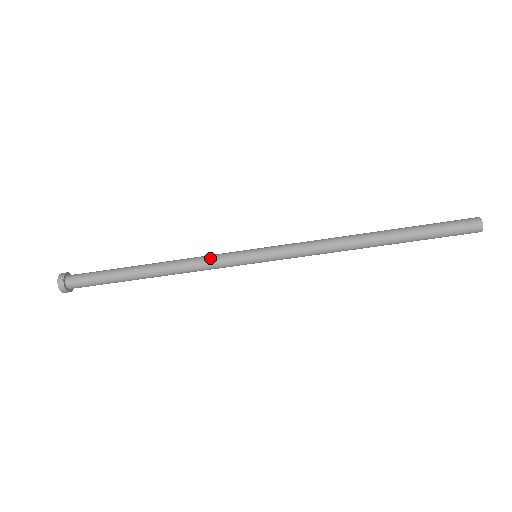
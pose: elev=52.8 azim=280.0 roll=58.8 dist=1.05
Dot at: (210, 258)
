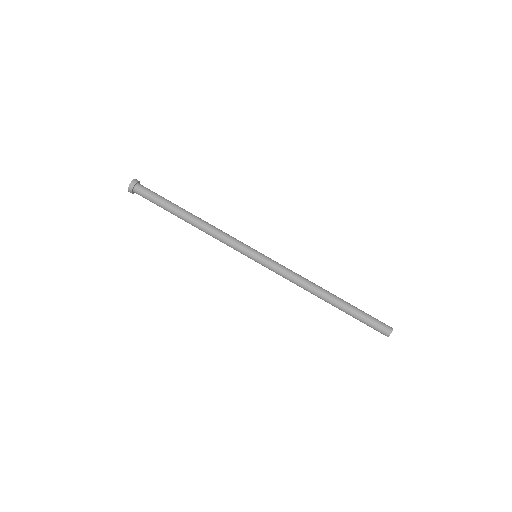
Dot at: (231, 236)
